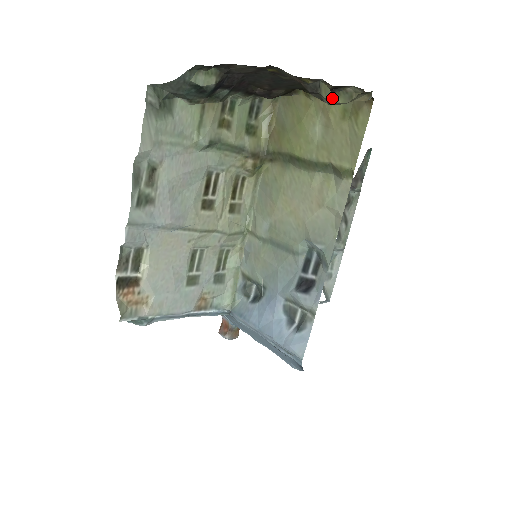
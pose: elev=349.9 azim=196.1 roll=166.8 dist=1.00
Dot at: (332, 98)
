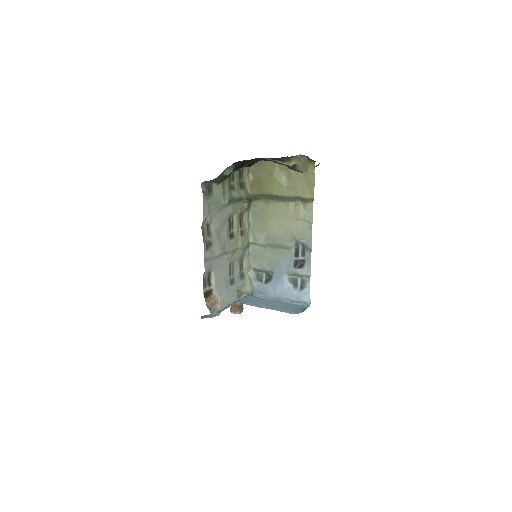
Dot at: (303, 170)
